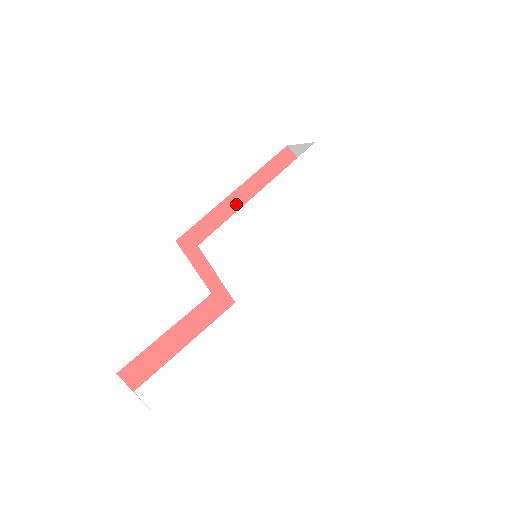
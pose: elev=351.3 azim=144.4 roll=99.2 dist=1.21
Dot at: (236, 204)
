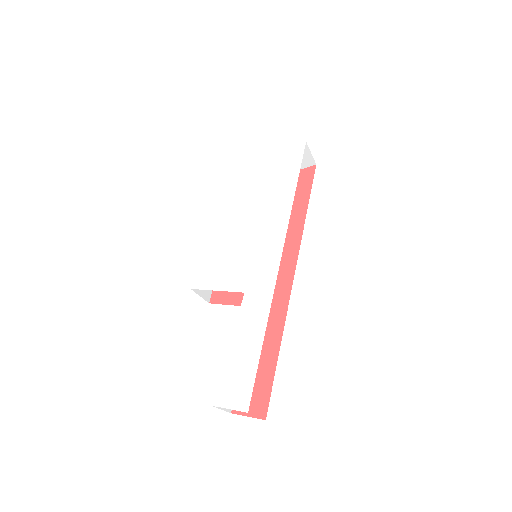
Dot at: occluded
